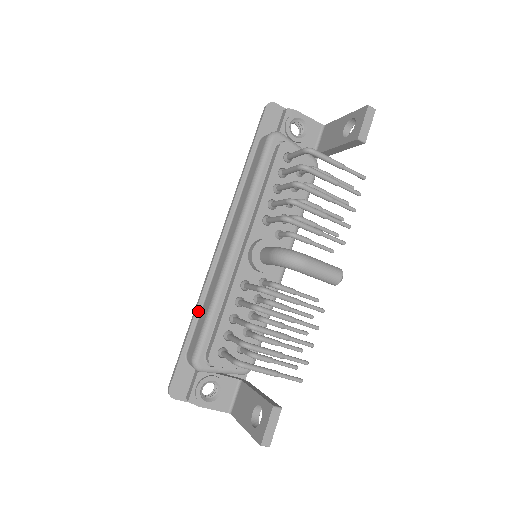
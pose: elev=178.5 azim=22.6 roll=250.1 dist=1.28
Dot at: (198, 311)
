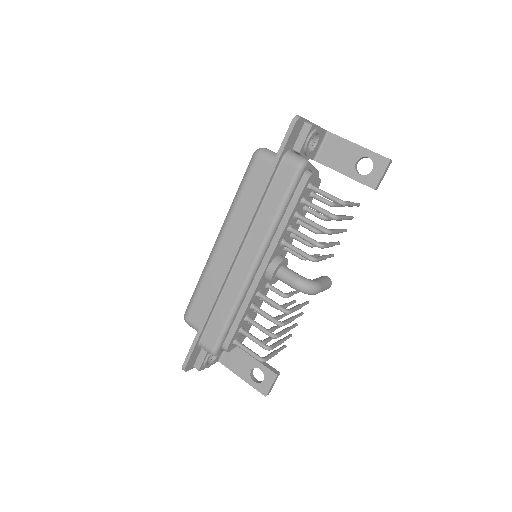
Dot at: (212, 311)
